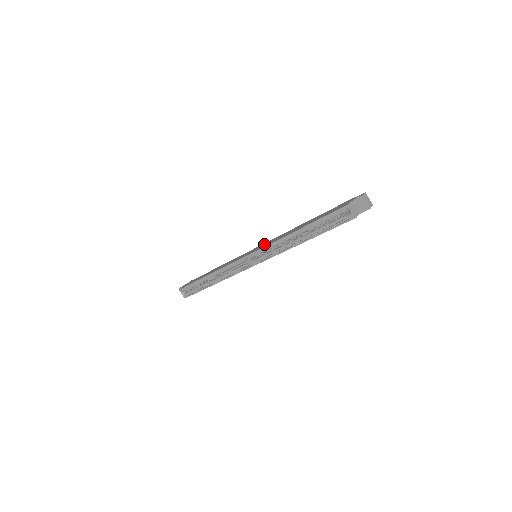
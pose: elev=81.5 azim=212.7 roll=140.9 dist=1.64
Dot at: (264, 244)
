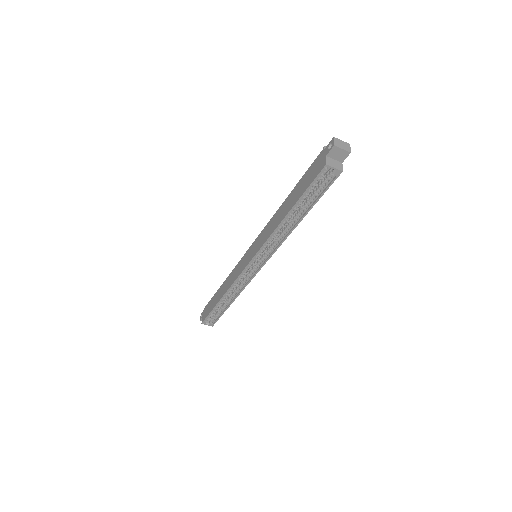
Dot at: (257, 242)
